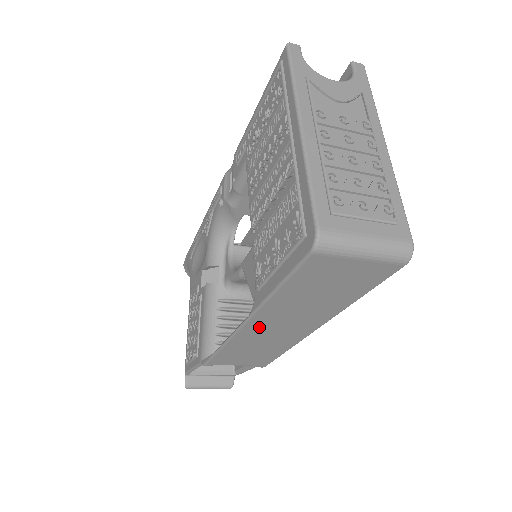
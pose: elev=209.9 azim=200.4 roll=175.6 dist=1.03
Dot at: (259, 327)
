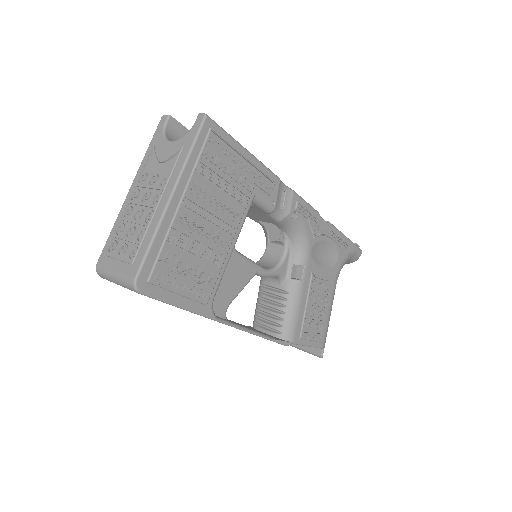
Dot at: occluded
